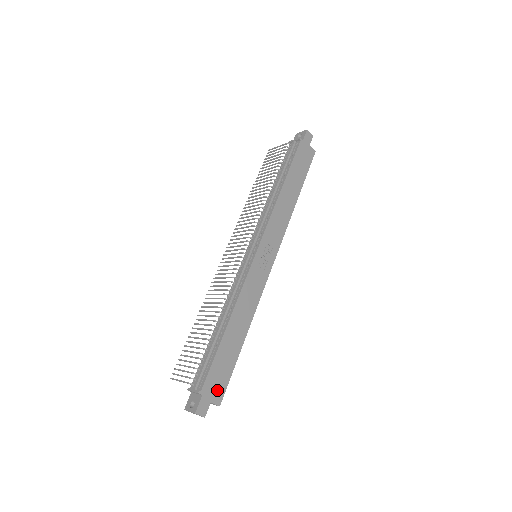
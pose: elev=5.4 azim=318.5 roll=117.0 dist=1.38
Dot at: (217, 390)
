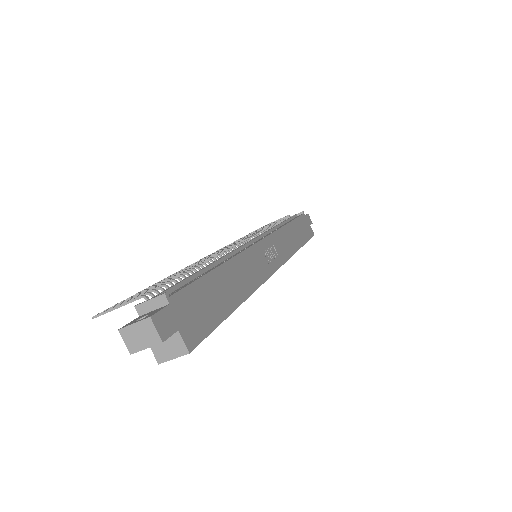
Dot at: (192, 324)
